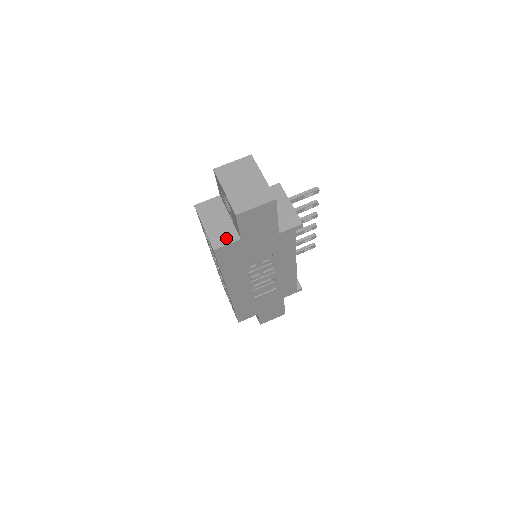
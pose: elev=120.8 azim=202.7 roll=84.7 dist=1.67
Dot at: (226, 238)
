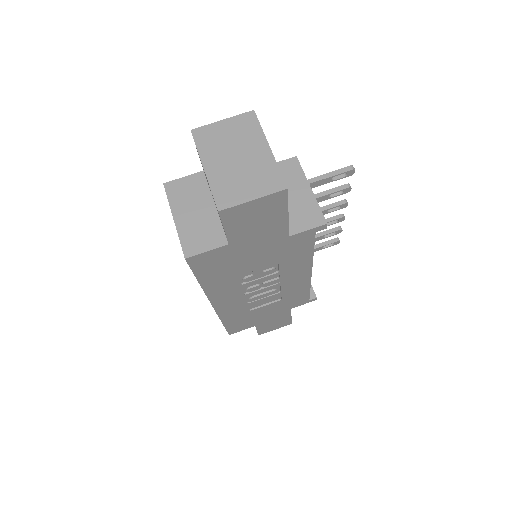
Dot at: (206, 240)
